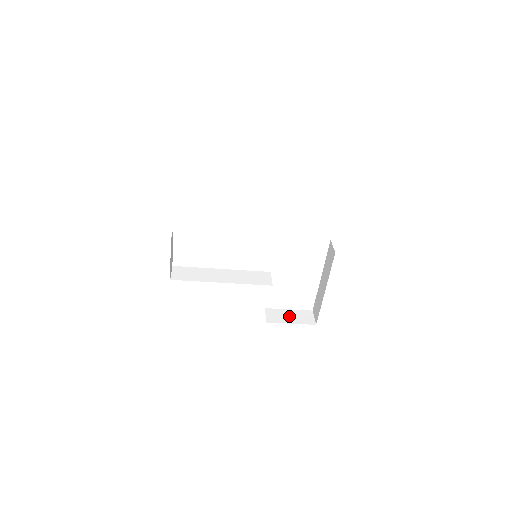
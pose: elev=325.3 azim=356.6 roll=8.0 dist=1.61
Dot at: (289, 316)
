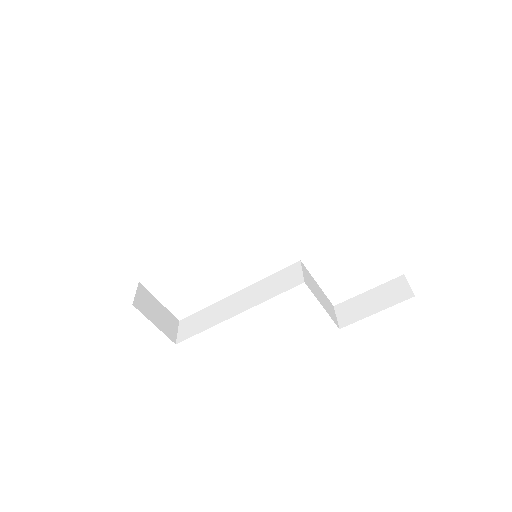
Dot at: (370, 302)
